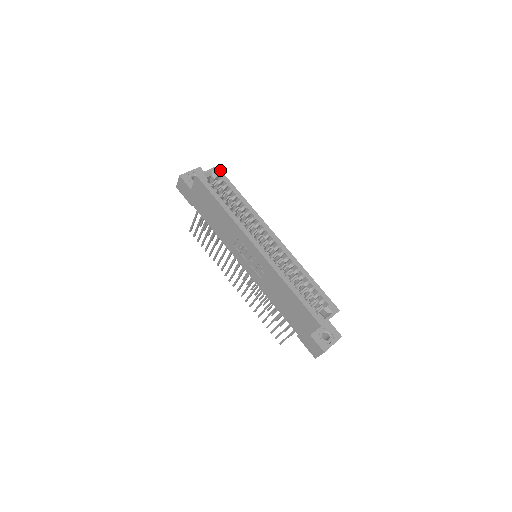
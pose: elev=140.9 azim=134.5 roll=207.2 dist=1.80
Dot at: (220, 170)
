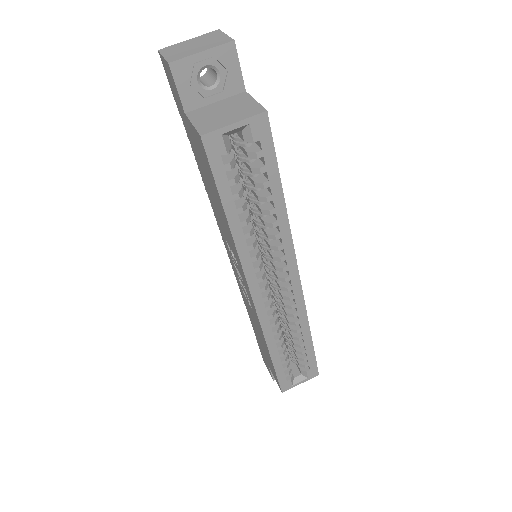
Dot at: (268, 125)
